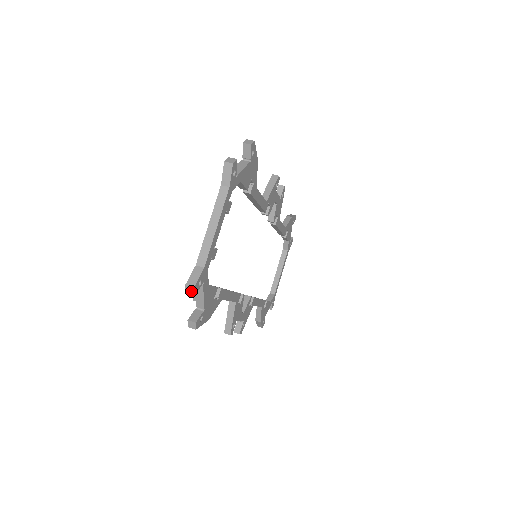
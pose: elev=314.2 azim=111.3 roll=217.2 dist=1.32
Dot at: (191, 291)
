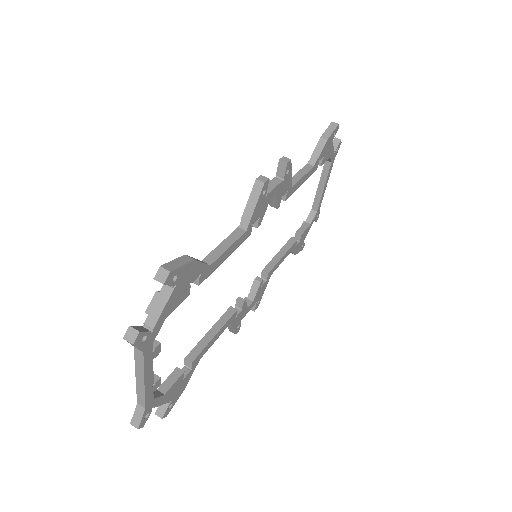
Dot at: (138, 426)
